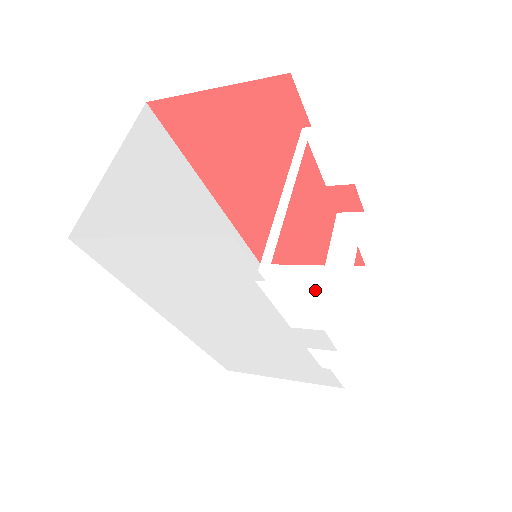
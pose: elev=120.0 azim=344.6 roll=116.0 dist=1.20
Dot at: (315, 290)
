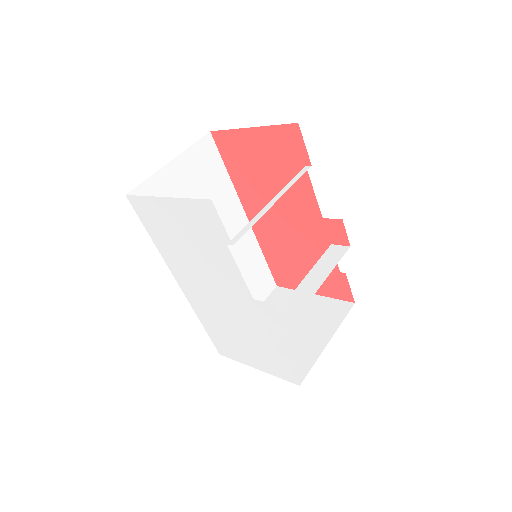
Dot at: (309, 312)
